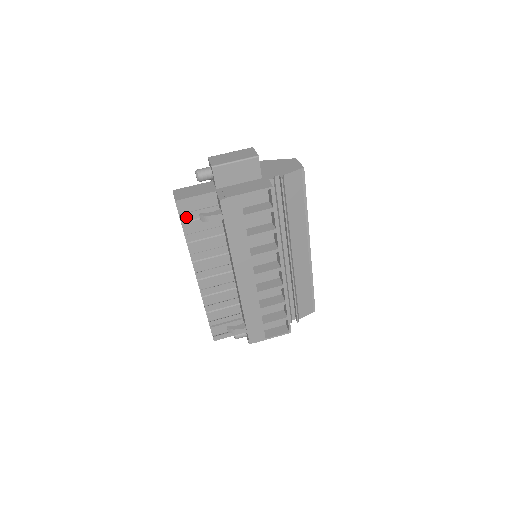
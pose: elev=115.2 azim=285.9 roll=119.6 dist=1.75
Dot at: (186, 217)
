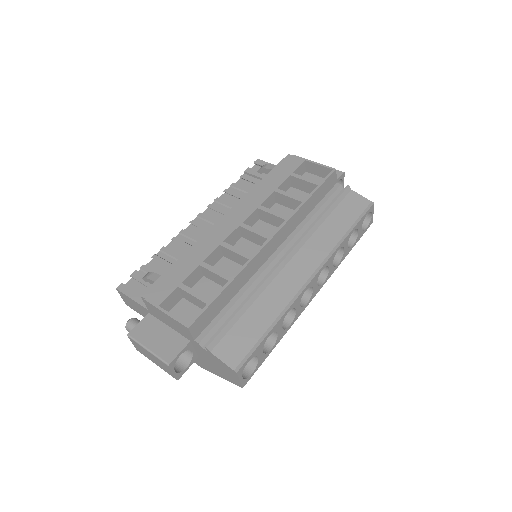
Dot at: (251, 172)
